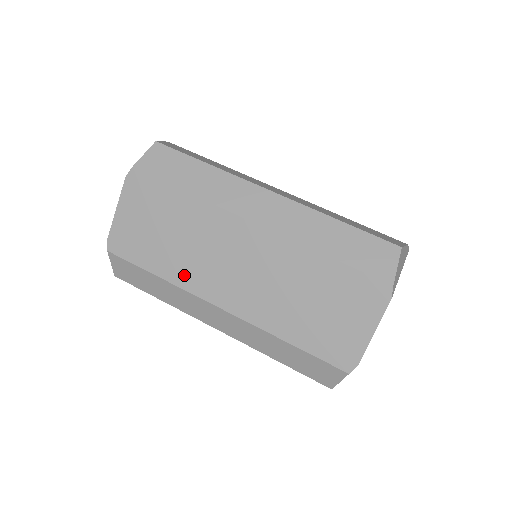
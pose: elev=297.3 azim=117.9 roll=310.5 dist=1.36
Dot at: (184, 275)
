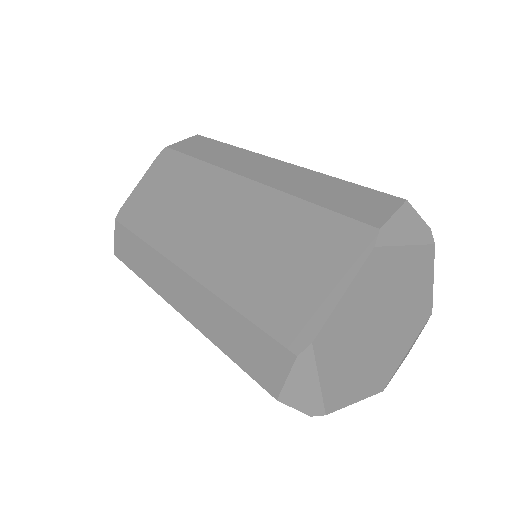
Dot at: (164, 236)
